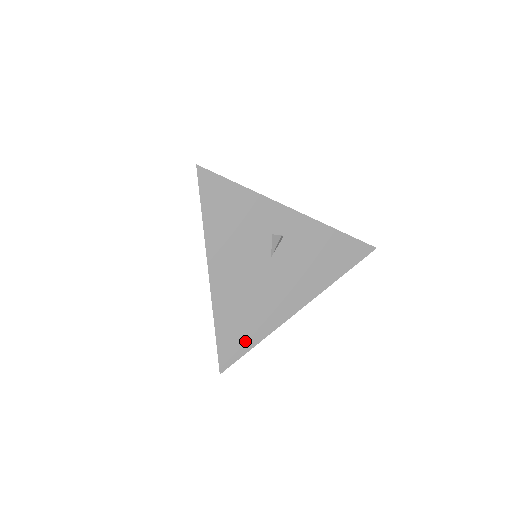
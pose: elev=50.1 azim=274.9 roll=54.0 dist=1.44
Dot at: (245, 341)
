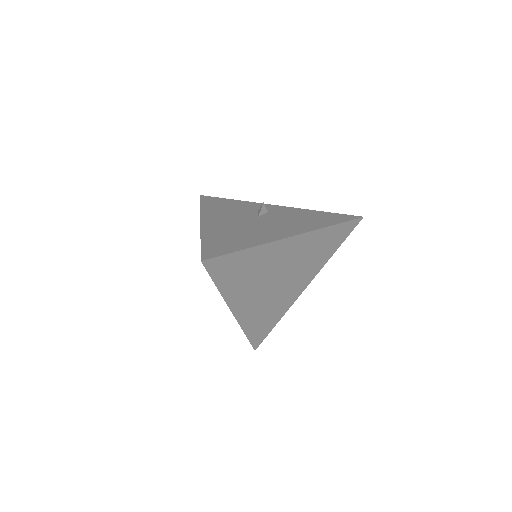
Dot at: (232, 247)
